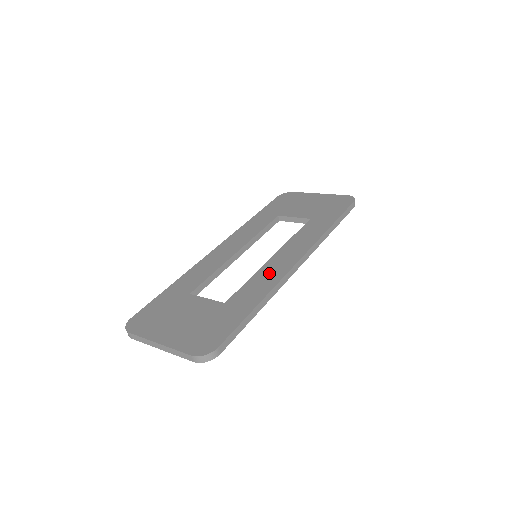
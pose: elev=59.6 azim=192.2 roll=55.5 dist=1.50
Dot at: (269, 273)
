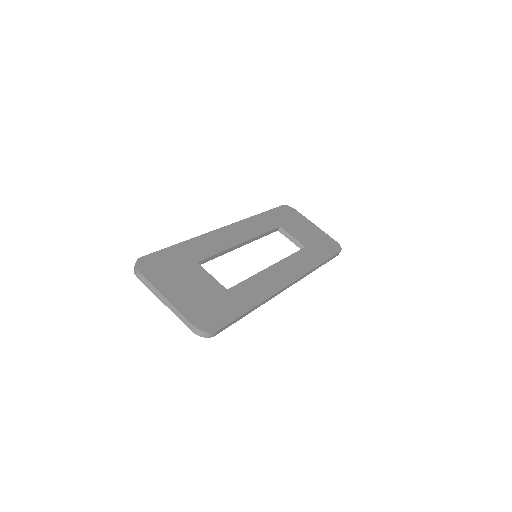
Dot at: (267, 281)
